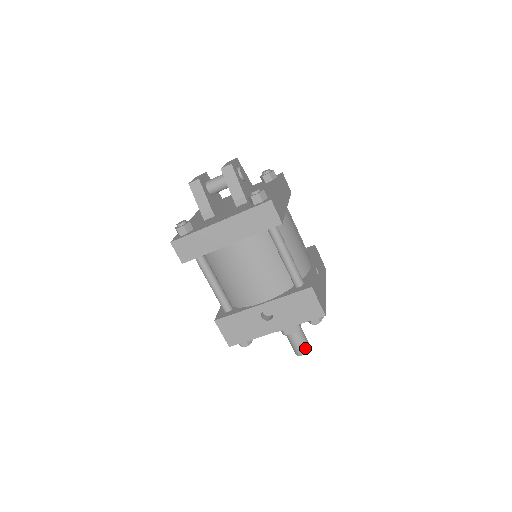
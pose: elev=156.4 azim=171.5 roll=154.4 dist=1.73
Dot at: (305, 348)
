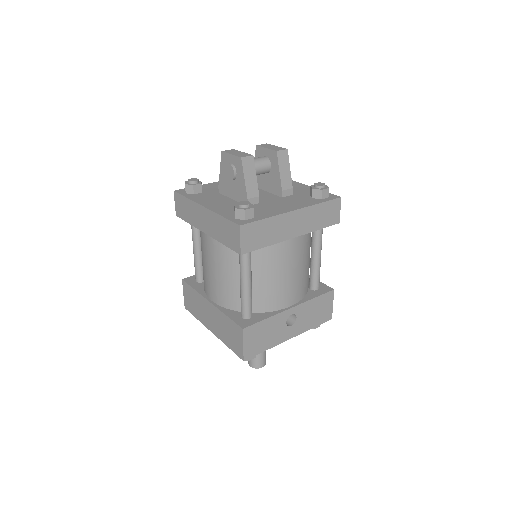
Dot at: occluded
